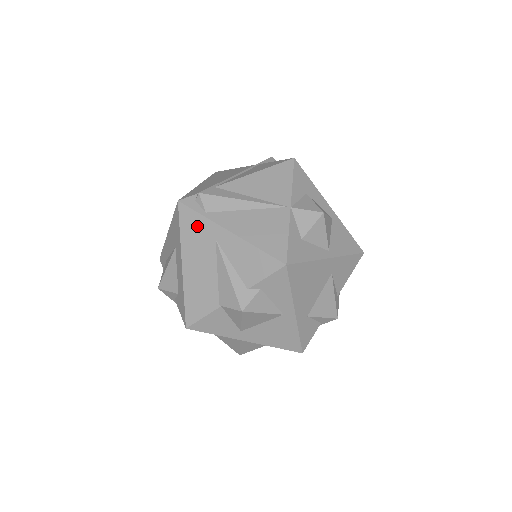
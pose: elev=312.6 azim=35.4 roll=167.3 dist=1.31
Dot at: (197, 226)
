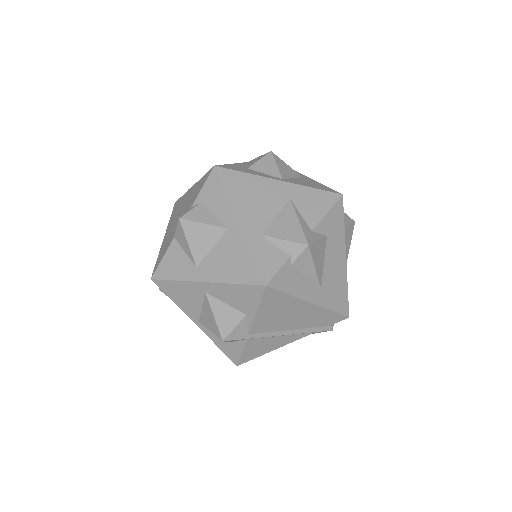
Dot at: (179, 204)
